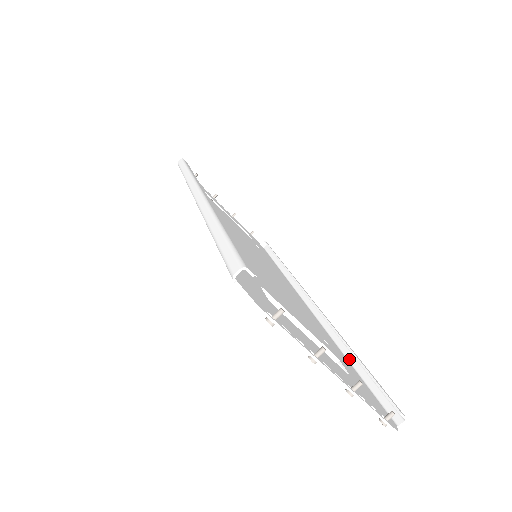
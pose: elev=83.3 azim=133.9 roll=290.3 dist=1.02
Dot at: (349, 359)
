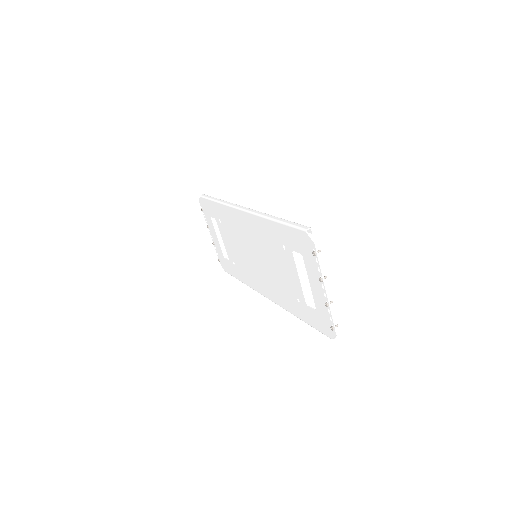
Dot at: occluded
